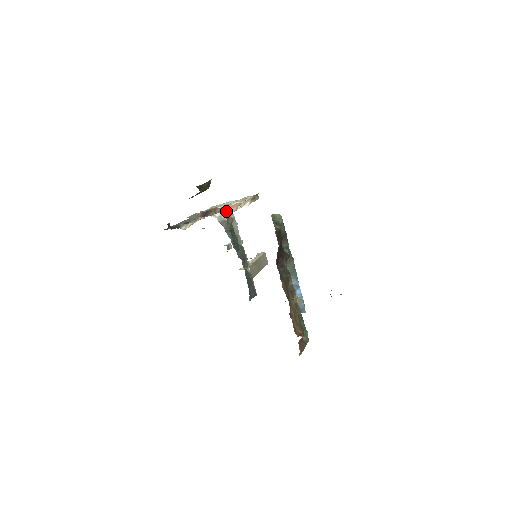
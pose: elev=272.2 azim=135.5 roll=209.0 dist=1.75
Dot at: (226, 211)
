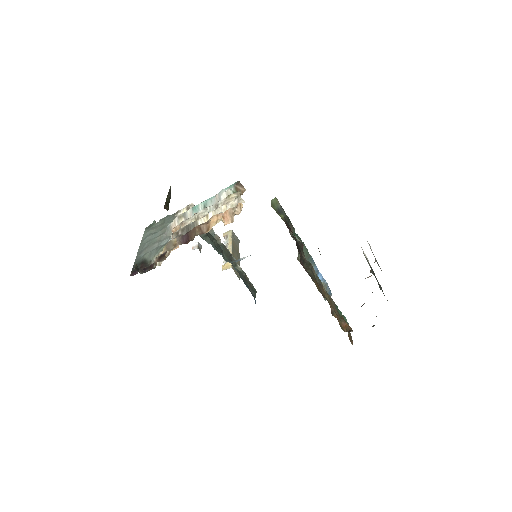
Dot at: occluded
